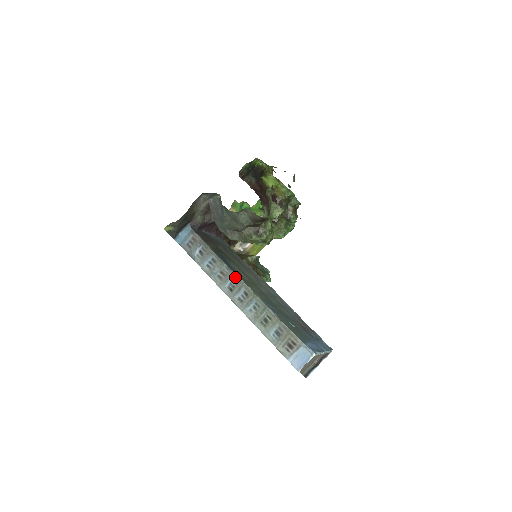
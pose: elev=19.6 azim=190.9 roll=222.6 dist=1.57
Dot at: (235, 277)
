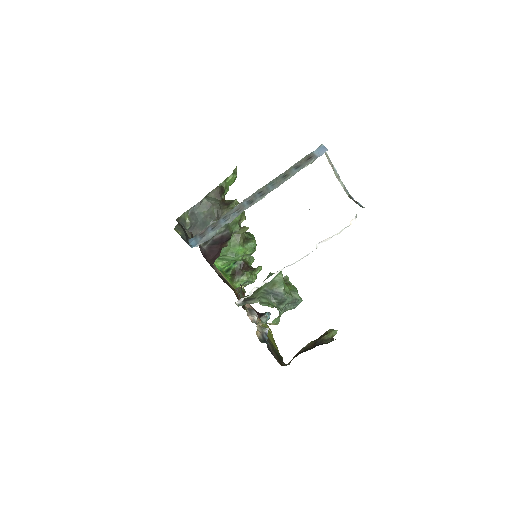
Dot at: (245, 201)
